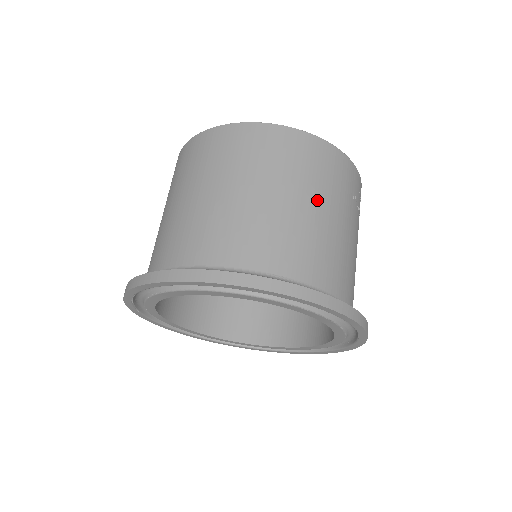
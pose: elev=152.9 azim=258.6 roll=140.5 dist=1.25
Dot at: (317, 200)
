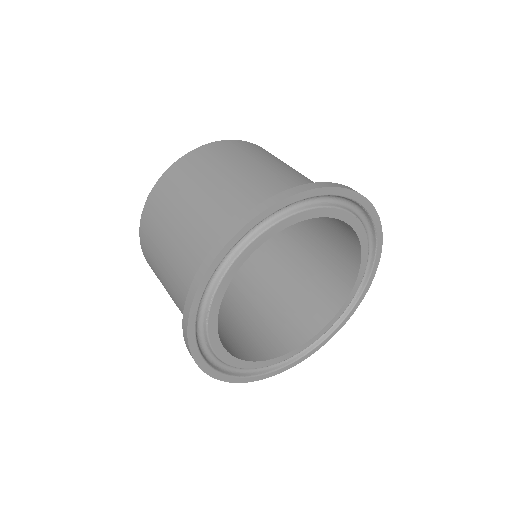
Dot at: occluded
